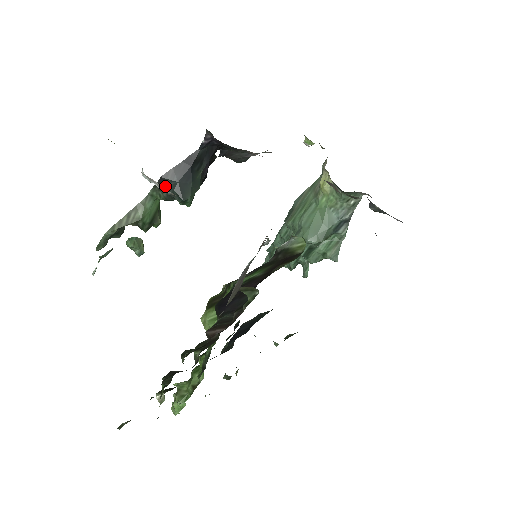
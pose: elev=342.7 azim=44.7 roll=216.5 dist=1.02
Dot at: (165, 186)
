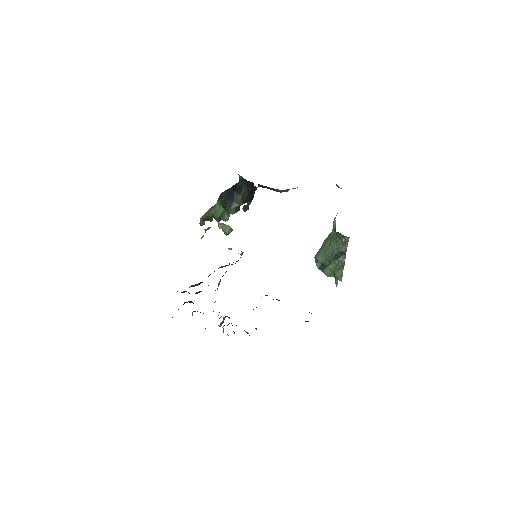
Dot at: (222, 200)
